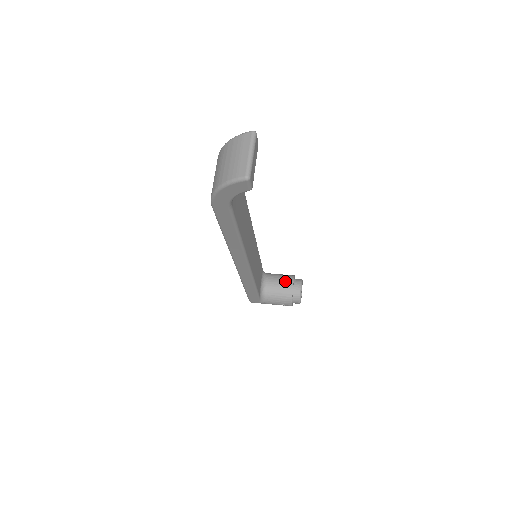
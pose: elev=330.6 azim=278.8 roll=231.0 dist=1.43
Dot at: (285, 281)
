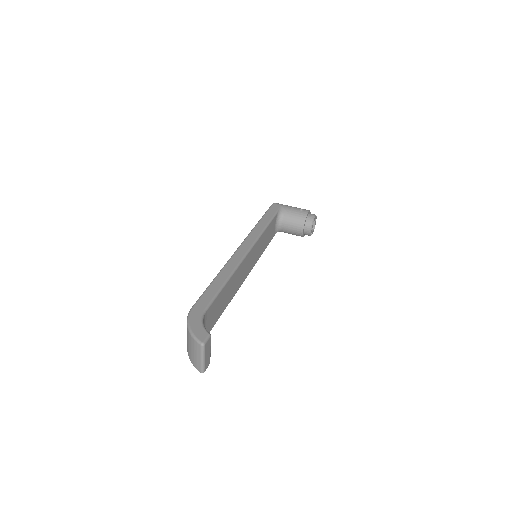
Dot at: (297, 224)
